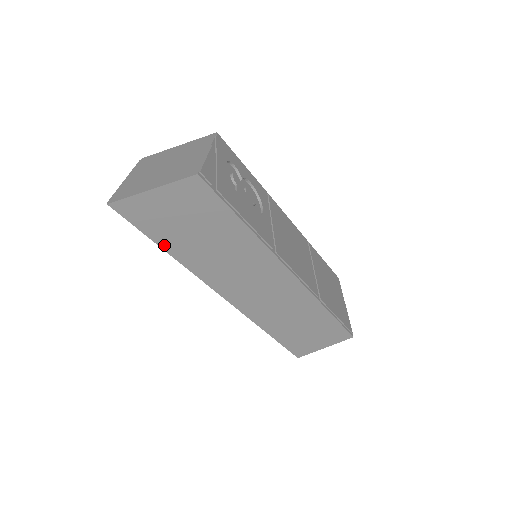
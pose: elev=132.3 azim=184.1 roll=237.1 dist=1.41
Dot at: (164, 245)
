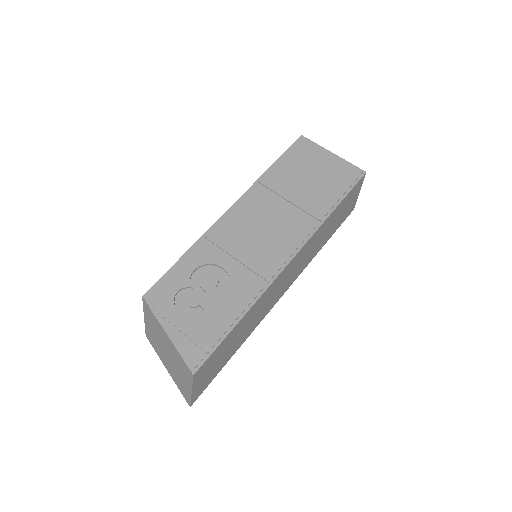
Dot at: (228, 359)
